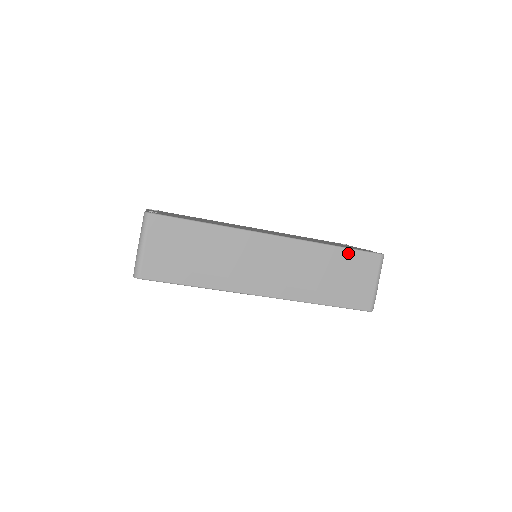
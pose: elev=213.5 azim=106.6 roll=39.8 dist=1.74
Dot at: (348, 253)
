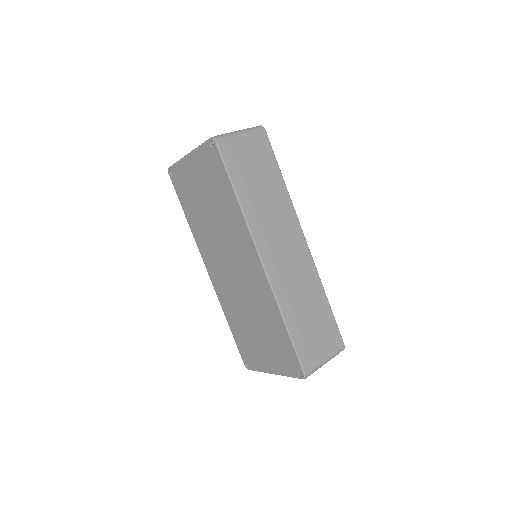
Dot at: (330, 315)
